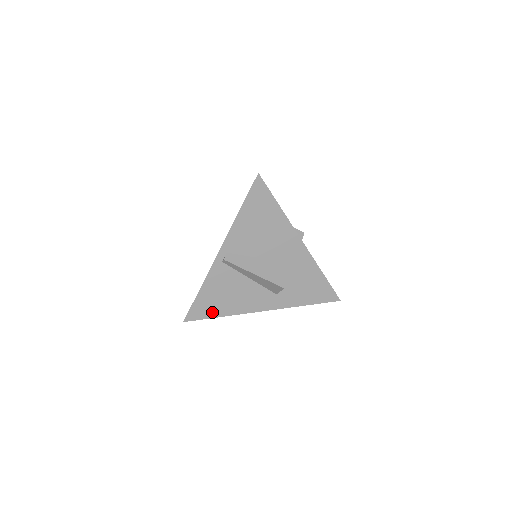
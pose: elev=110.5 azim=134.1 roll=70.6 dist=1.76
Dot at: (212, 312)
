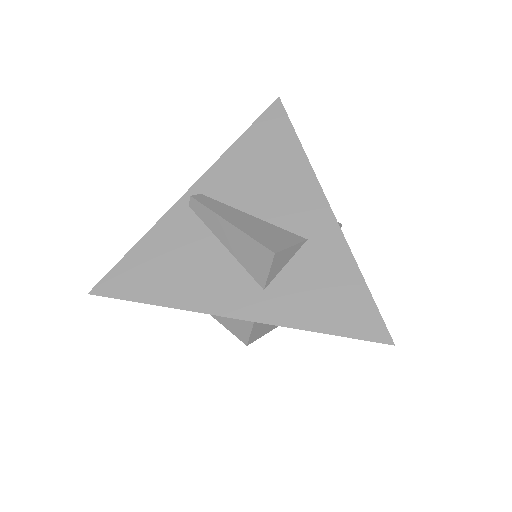
Dot at: (141, 290)
